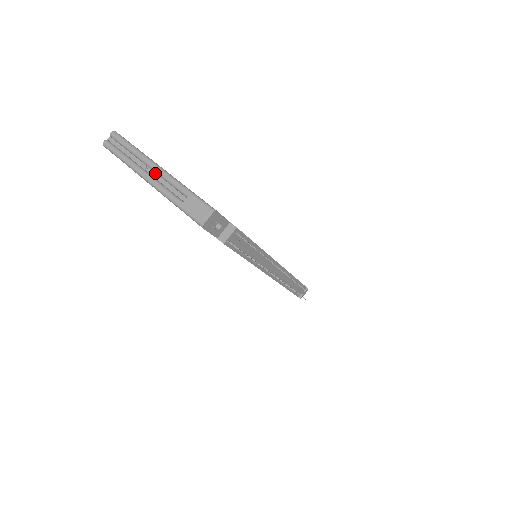
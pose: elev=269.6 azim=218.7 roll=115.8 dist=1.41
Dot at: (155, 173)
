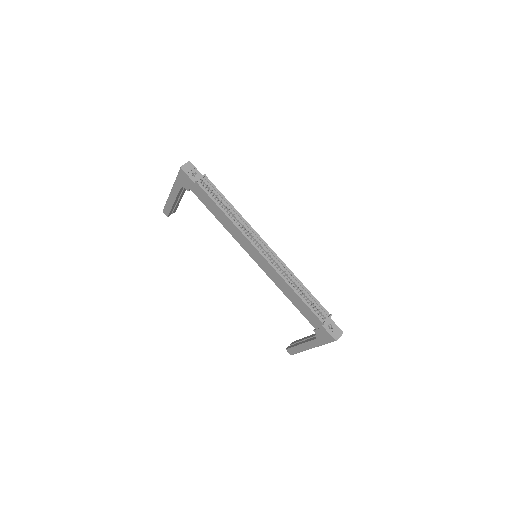
Dot at: occluded
